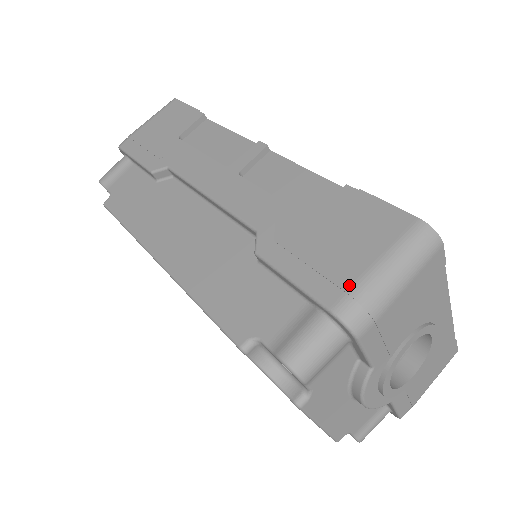
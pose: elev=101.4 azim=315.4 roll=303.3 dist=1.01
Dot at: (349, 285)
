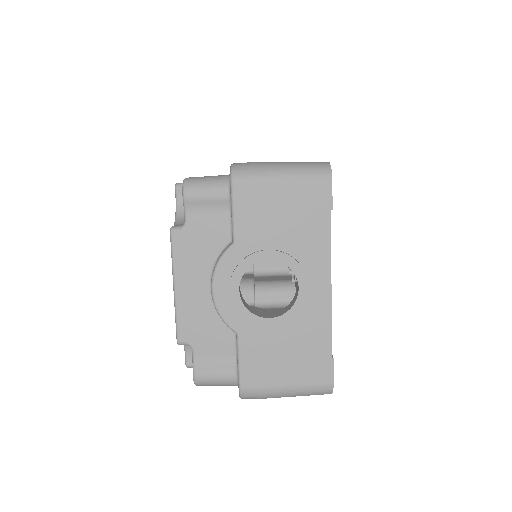
Dot at: (255, 162)
